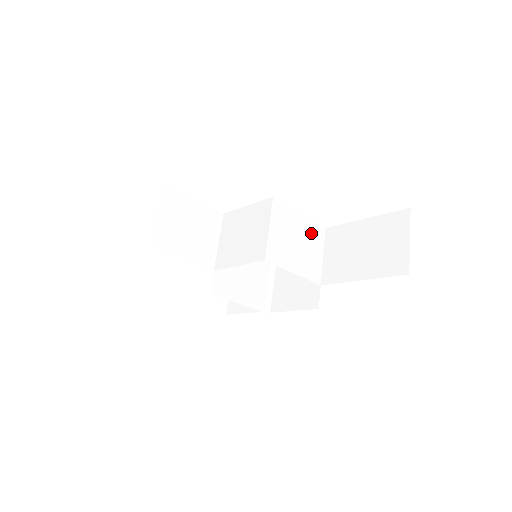
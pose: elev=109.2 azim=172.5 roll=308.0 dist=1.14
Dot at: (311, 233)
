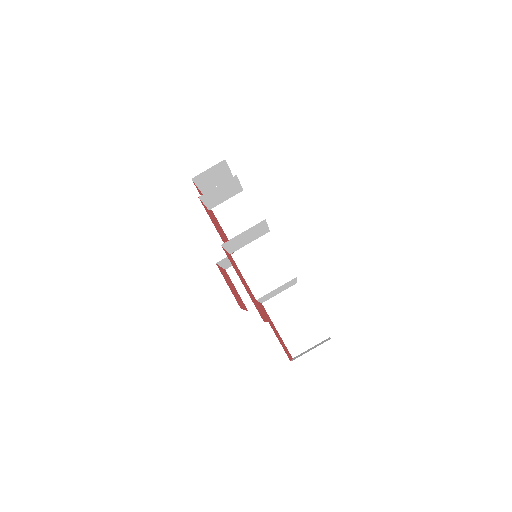
Dot at: occluded
